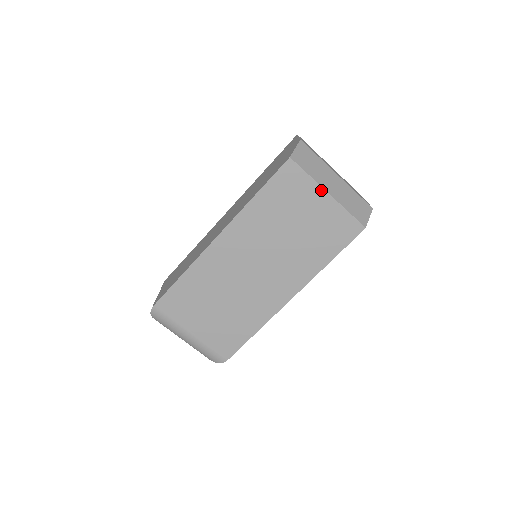
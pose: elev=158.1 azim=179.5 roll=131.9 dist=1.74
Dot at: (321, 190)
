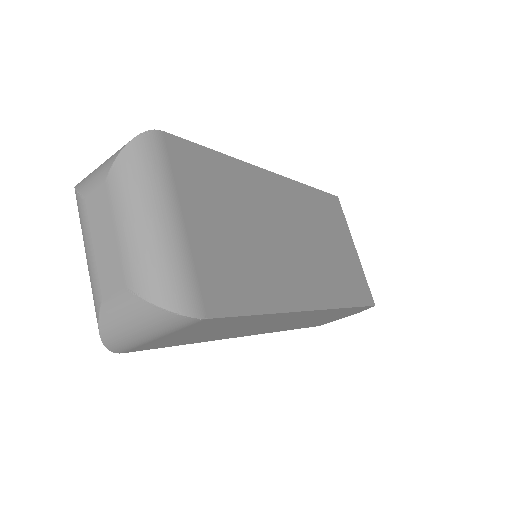
Dot at: (352, 241)
